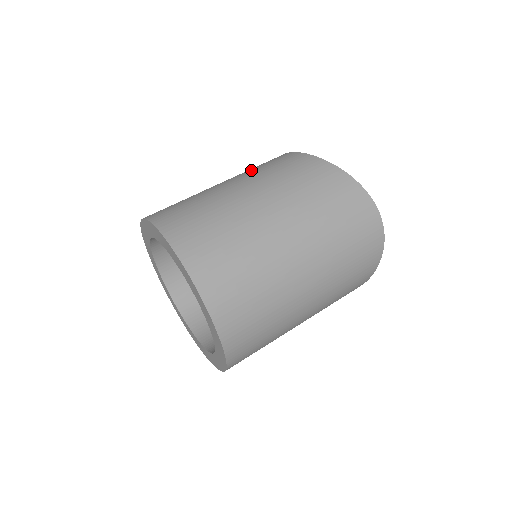
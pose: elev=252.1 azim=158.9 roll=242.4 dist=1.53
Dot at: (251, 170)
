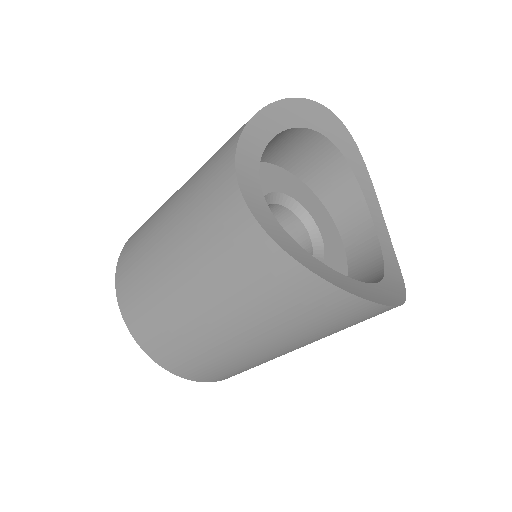
Dot at: (190, 220)
